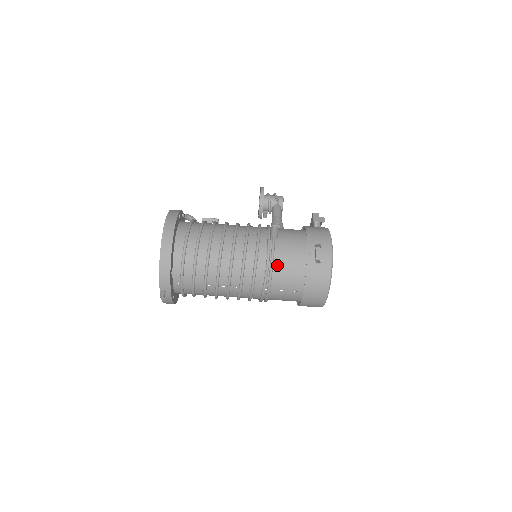
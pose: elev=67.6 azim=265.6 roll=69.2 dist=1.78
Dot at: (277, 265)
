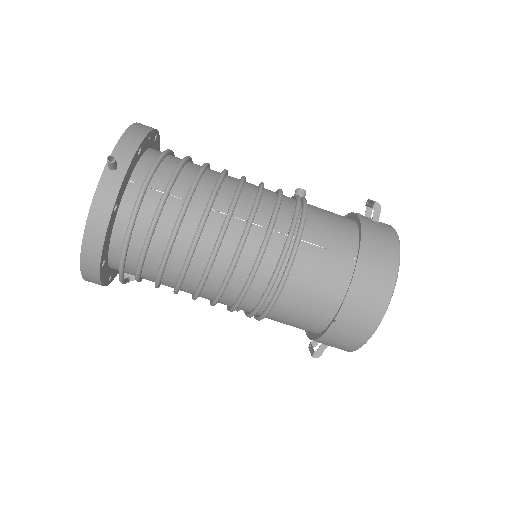
Dot at: (312, 209)
